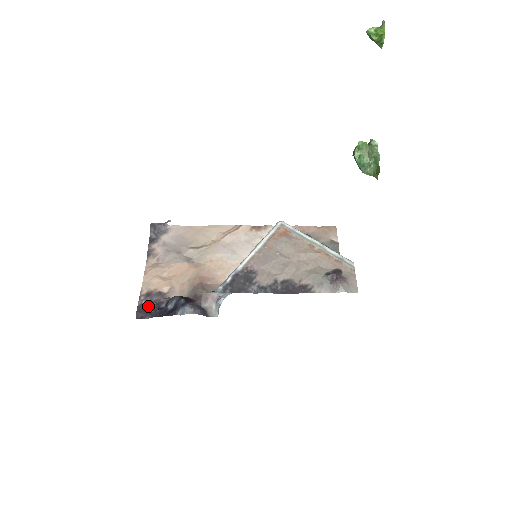
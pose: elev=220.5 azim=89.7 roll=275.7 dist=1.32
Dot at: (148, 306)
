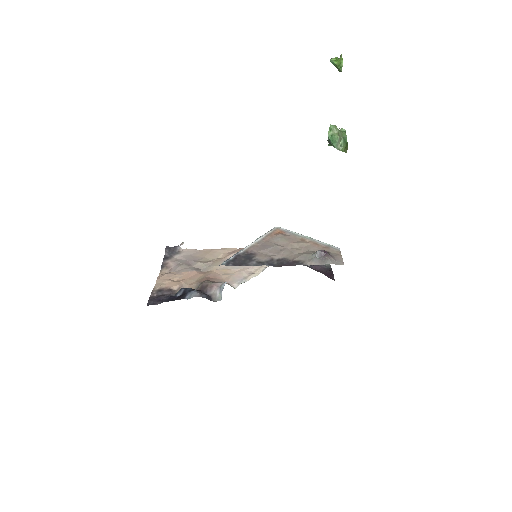
Dot at: (159, 297)
